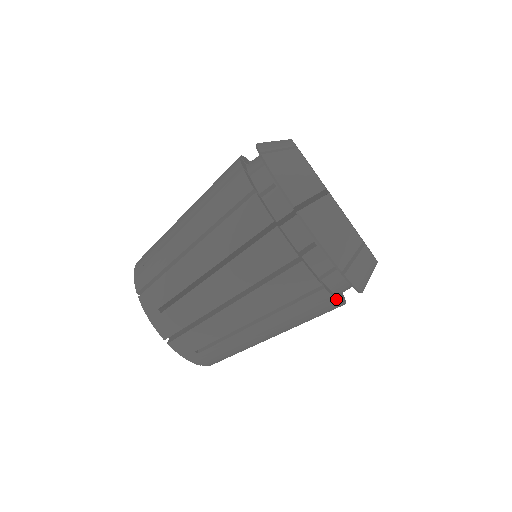
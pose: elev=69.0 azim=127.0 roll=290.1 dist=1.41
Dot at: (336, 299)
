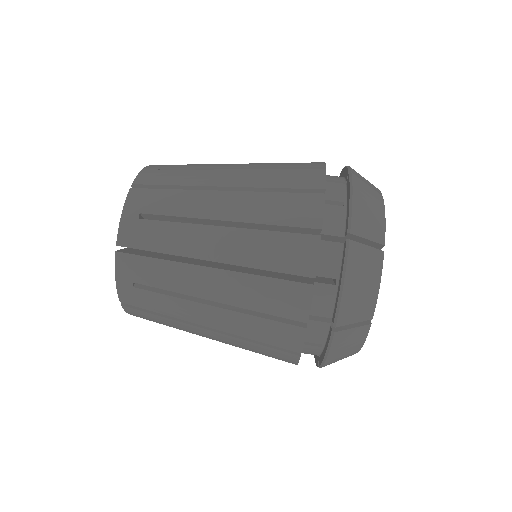
Dot at: occluded
